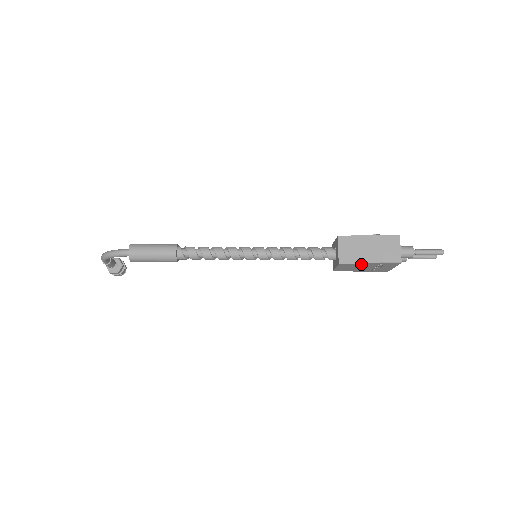
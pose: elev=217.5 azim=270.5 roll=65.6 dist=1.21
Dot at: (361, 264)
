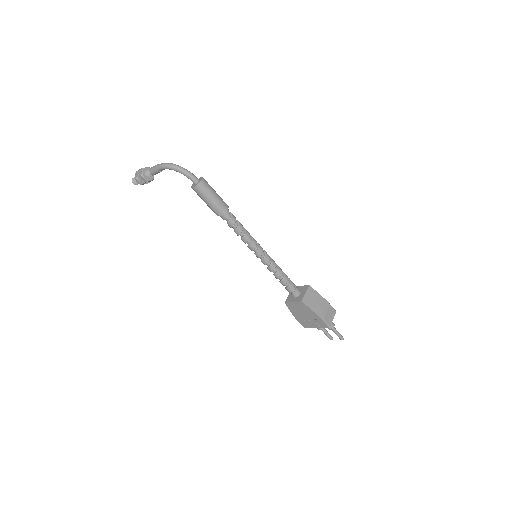
Dot at: (311, 311)
